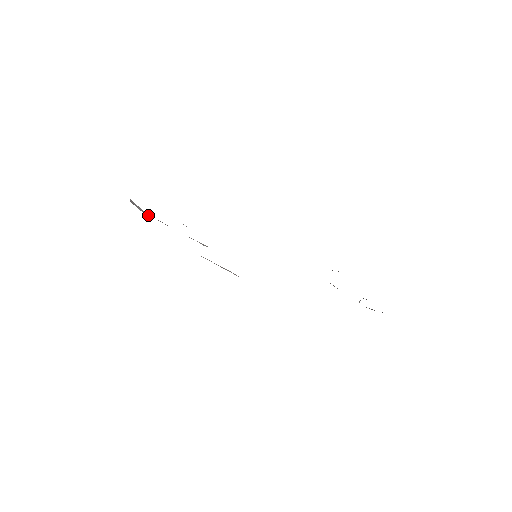
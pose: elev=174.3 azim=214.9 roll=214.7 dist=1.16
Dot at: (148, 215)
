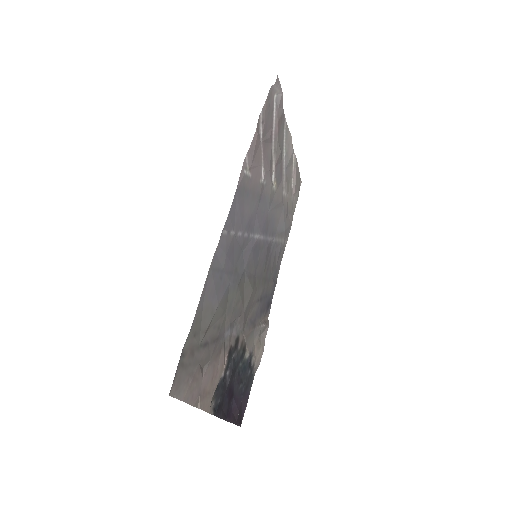
Dot at: (278, 104)
